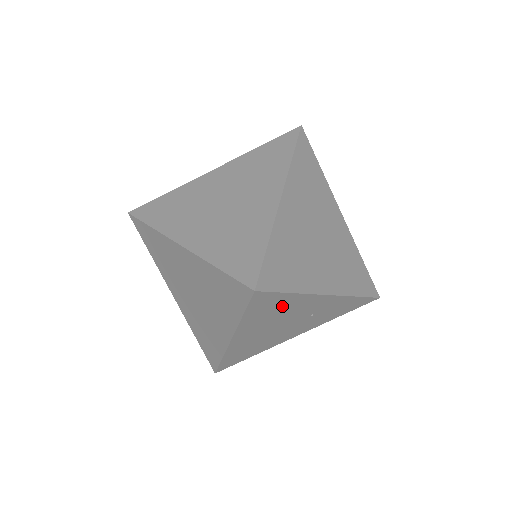
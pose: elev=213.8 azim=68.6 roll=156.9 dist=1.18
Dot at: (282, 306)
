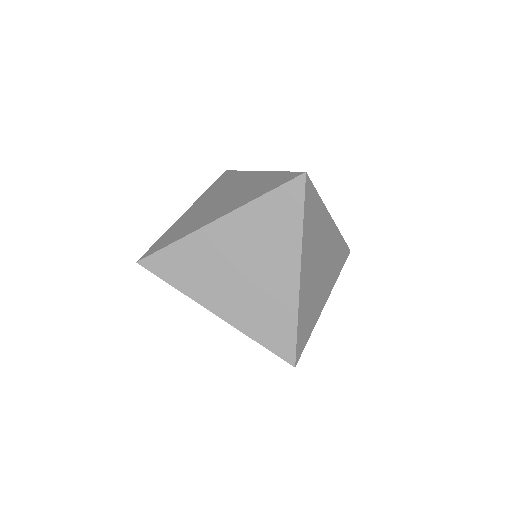
Dot at: occluded
